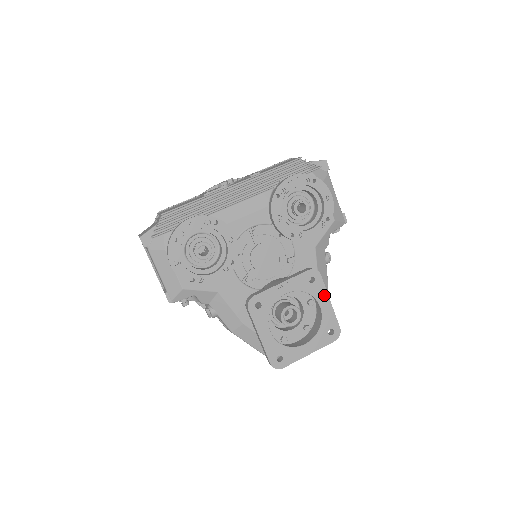
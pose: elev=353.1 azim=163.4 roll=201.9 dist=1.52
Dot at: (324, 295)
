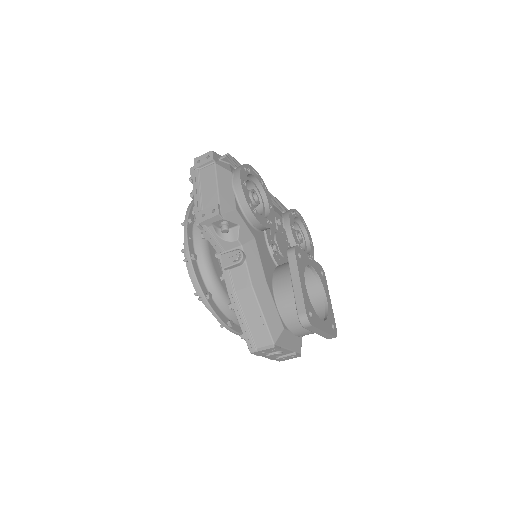
Dot at: (328, 293)
